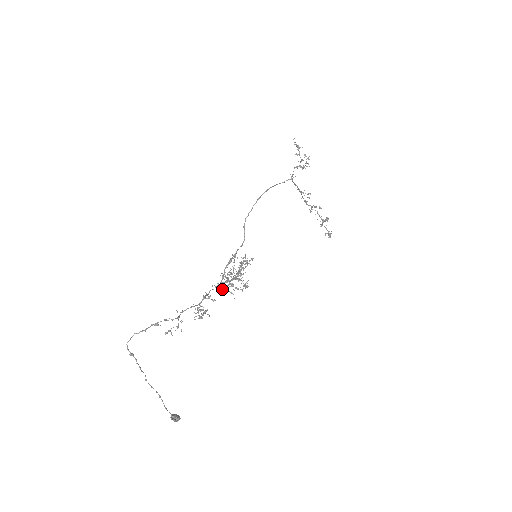
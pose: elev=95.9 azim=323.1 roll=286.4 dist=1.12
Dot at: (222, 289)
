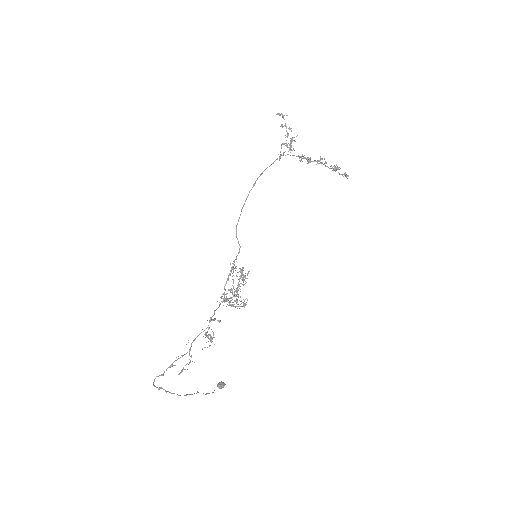
Dot at: (226, 306)
